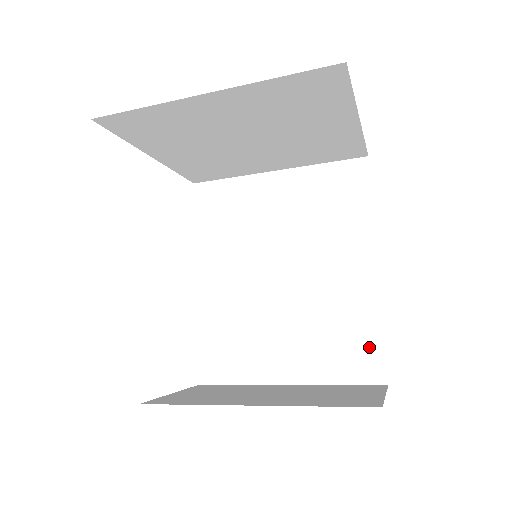
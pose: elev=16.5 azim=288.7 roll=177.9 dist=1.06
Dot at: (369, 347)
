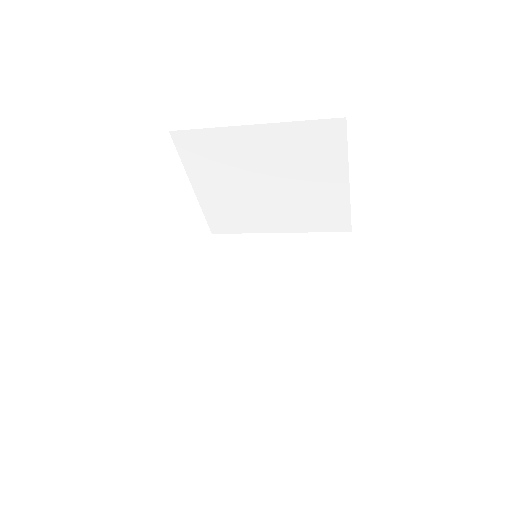
Dot at: (334, 365)
